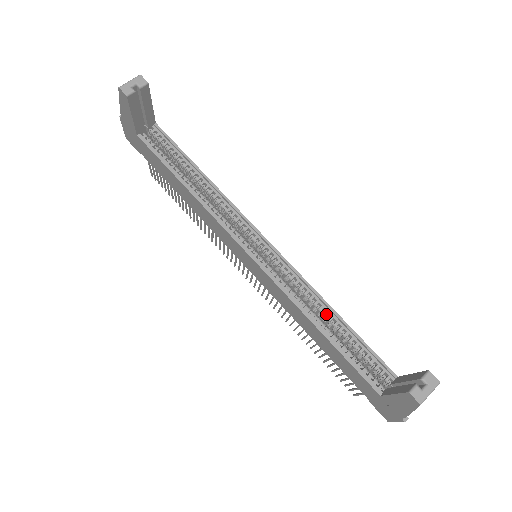
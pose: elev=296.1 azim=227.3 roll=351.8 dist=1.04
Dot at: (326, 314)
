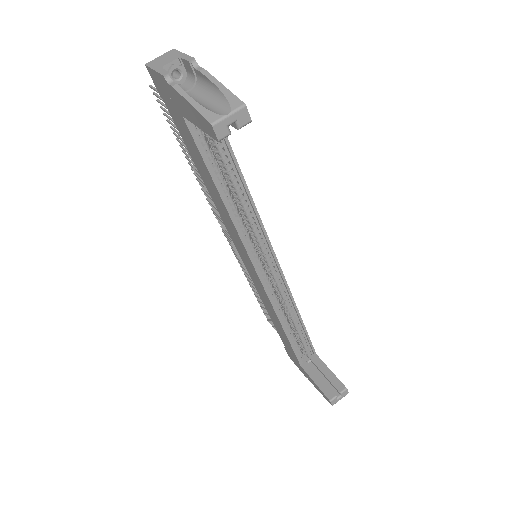
Dot at: (293, 317)
